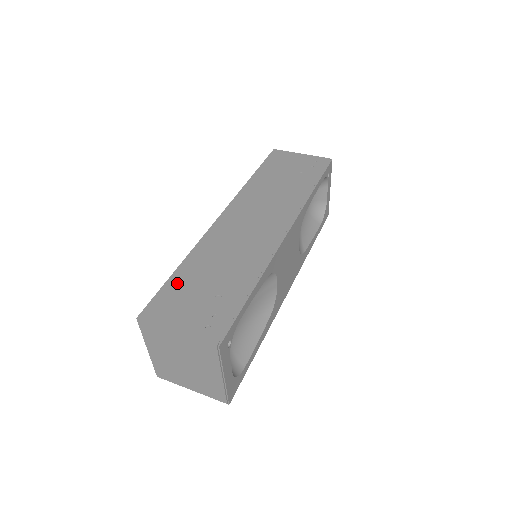
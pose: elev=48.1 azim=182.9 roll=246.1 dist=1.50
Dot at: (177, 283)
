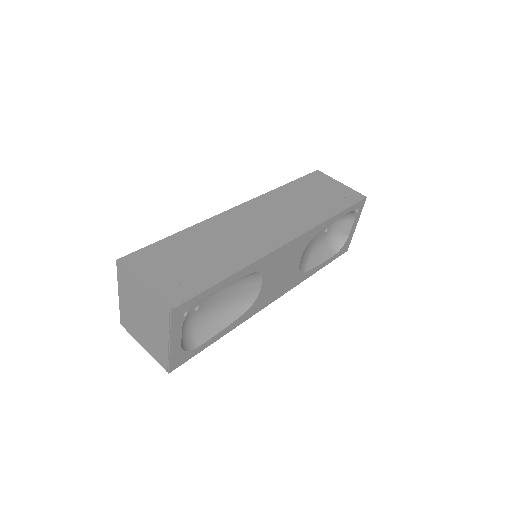
Dot at: (167, 246)
